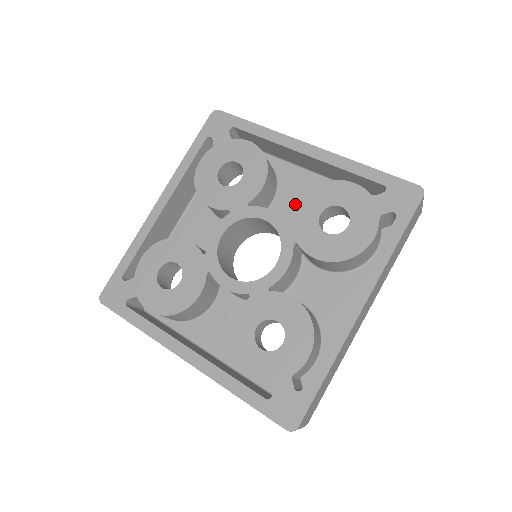
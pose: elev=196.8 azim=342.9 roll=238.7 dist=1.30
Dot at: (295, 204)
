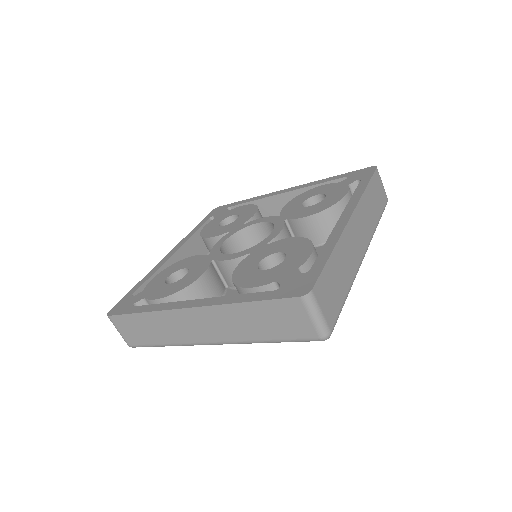
Dot at: occluded
